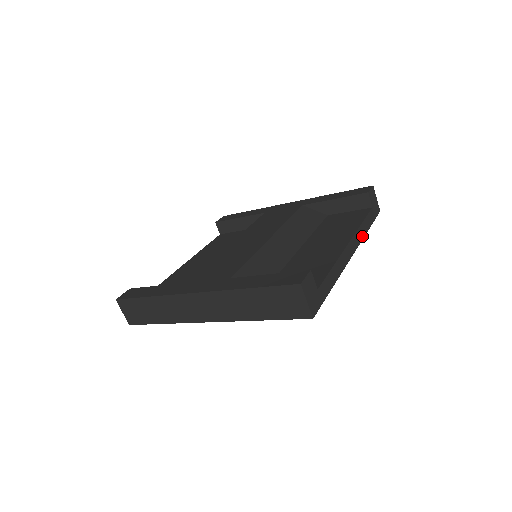
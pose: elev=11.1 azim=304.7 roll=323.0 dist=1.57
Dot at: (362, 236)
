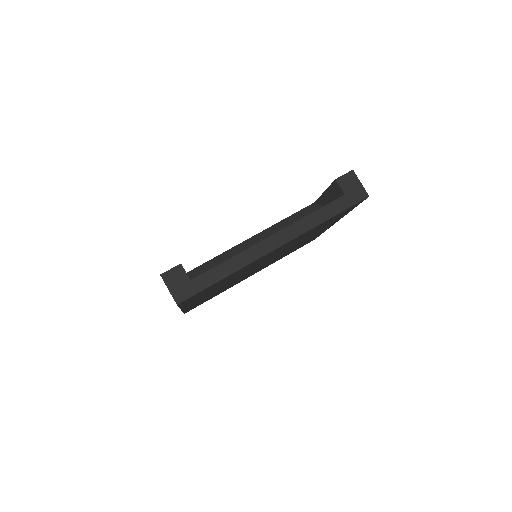
Dot at: (307, 228)
